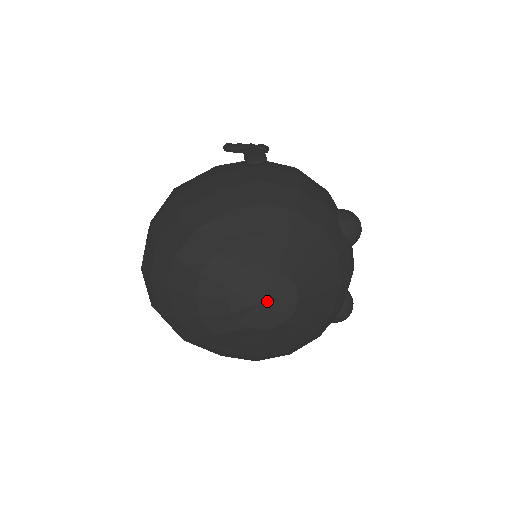
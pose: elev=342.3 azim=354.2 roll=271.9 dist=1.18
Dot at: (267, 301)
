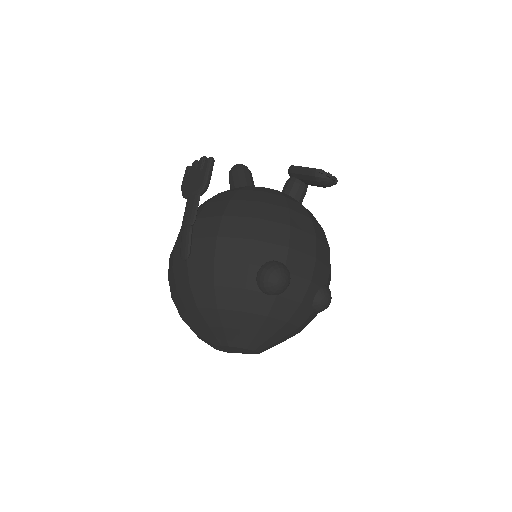
Dot at: occluded
